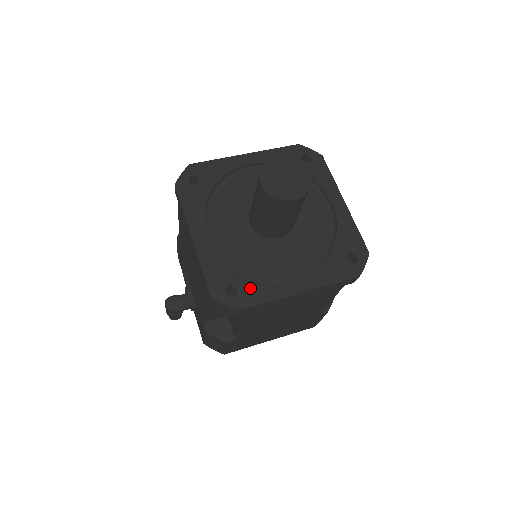
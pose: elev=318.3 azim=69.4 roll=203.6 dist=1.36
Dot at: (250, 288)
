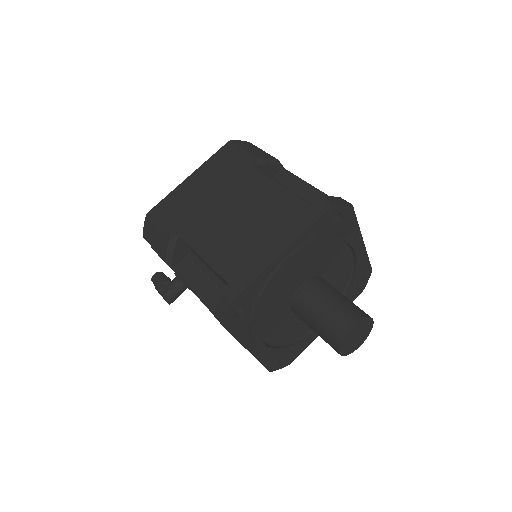
Dot at: (295, 350)
